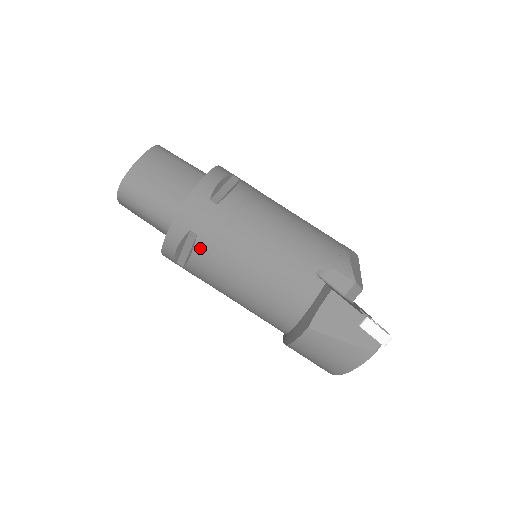
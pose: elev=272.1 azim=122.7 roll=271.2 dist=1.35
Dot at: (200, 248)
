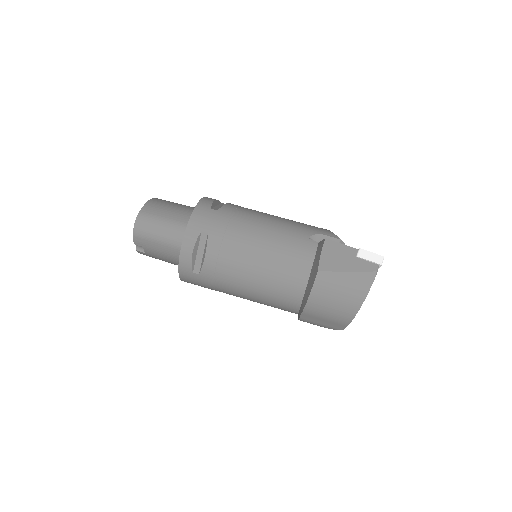
Dot at: (212, 244)
